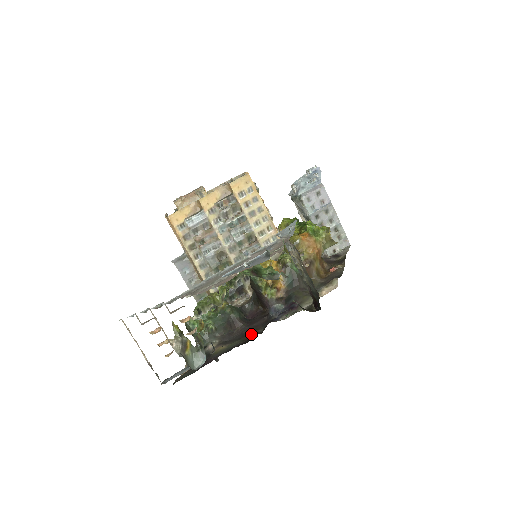
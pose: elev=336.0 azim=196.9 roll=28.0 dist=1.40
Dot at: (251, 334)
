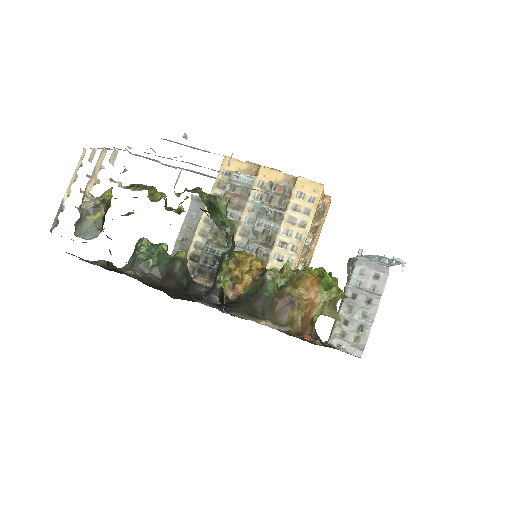
Dot at: (164, 290)
